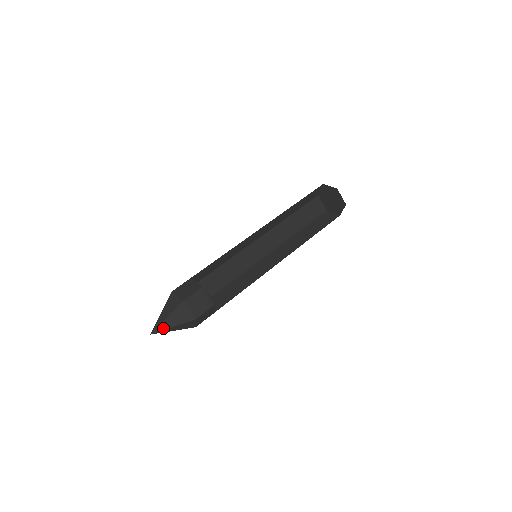
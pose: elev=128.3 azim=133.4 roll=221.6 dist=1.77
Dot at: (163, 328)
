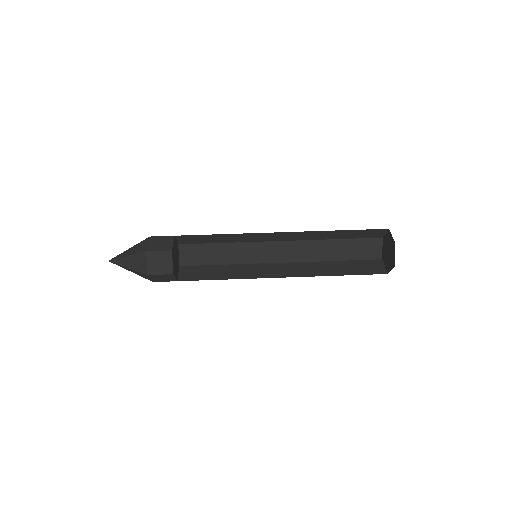
Dot at: occluded
